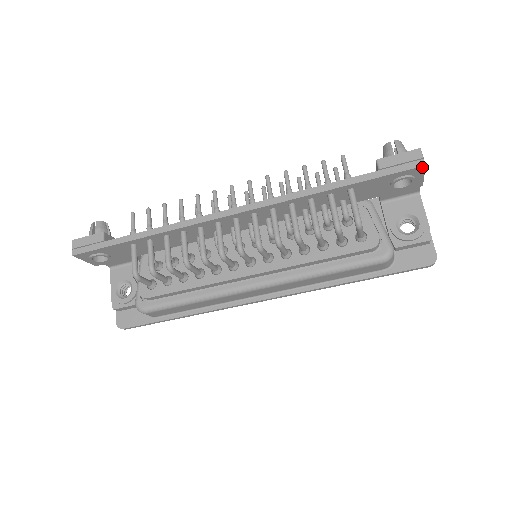
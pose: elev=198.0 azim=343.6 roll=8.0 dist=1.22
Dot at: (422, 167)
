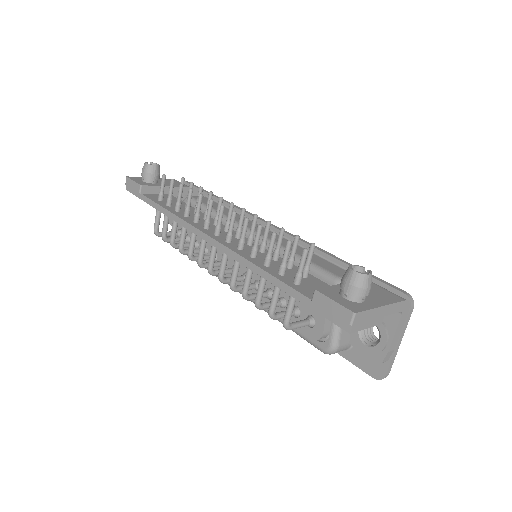
Dot at: (349, 331)
